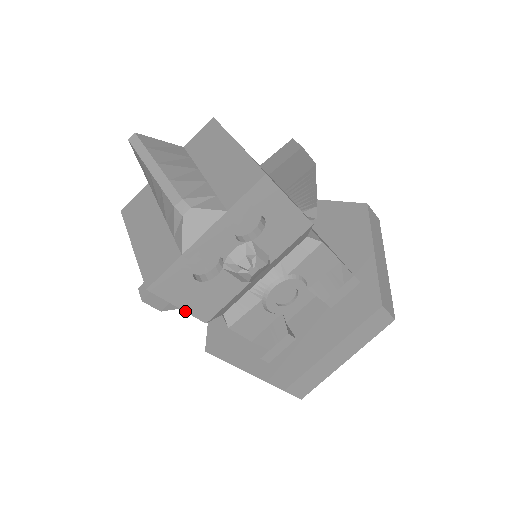
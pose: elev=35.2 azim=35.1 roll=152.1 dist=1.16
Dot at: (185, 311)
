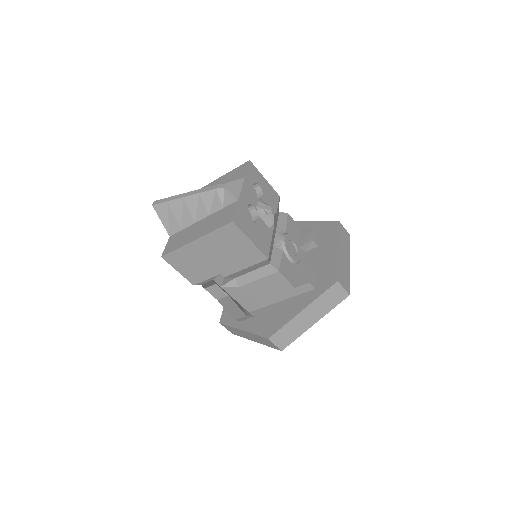
Dot at: (255, 245)
